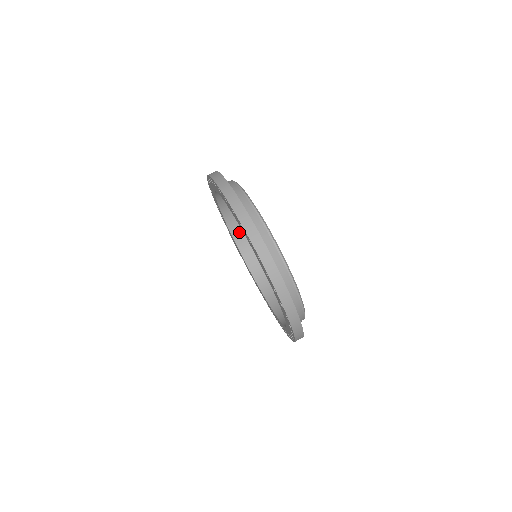
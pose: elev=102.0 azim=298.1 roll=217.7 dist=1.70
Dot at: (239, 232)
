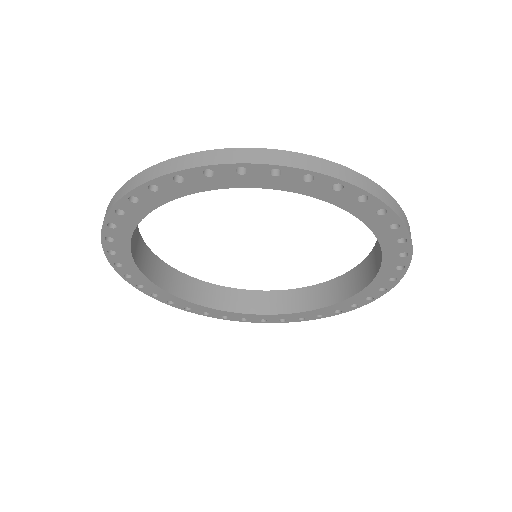
Dot at: (136, 247)
